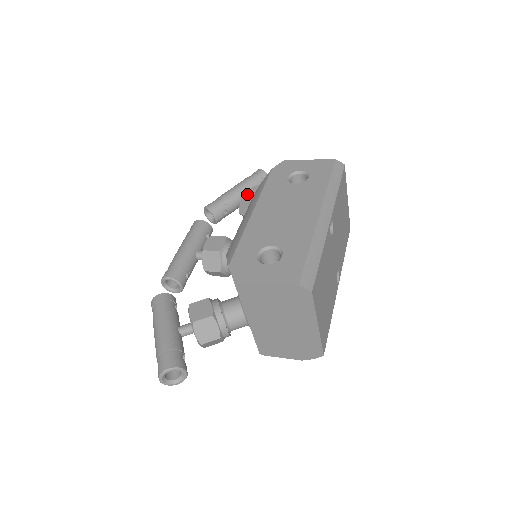
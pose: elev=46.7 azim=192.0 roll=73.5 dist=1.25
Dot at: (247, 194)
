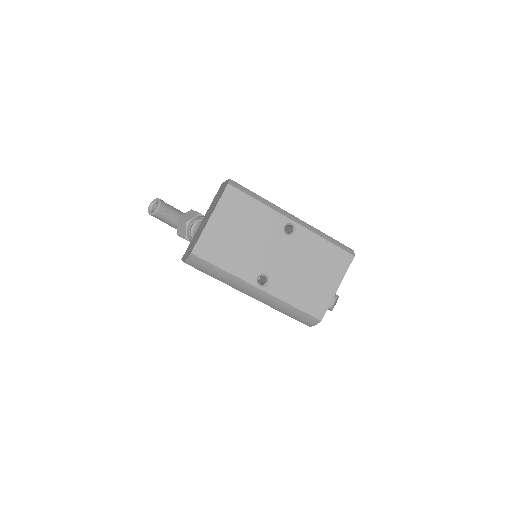
Dot at: occluded
